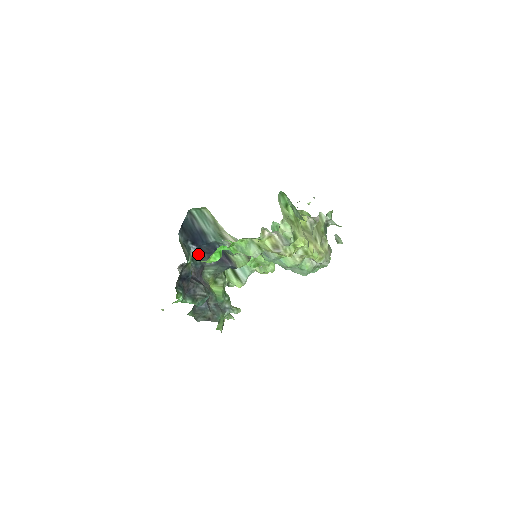
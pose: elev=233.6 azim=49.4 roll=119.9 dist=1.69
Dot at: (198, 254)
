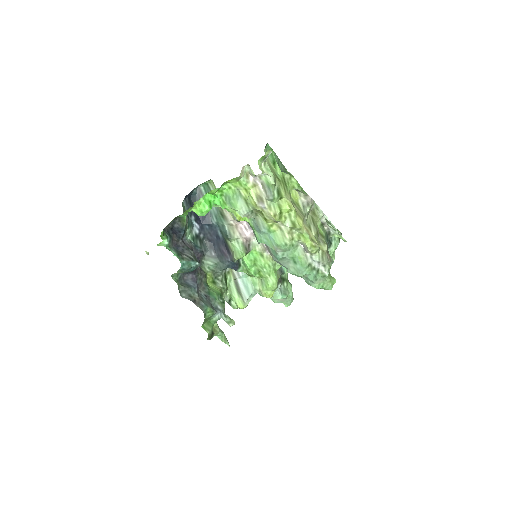
Dot at: (200, 238)
